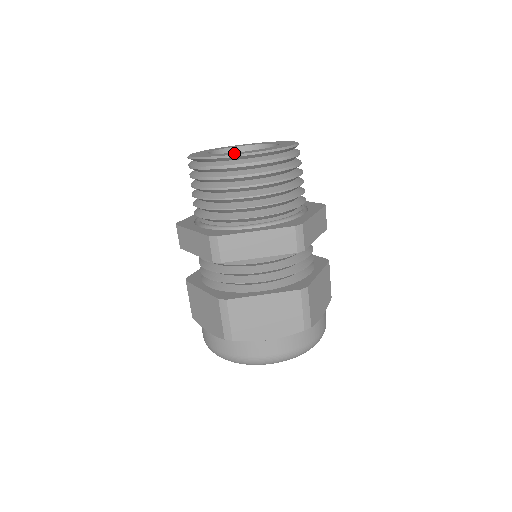
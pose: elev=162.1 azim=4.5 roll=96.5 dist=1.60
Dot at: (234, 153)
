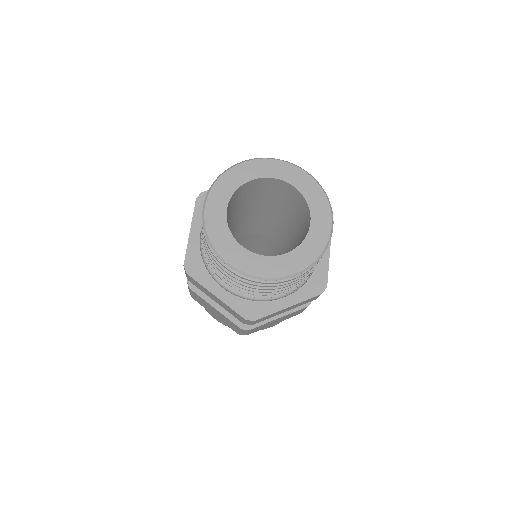
Dot at: (227, 246)
